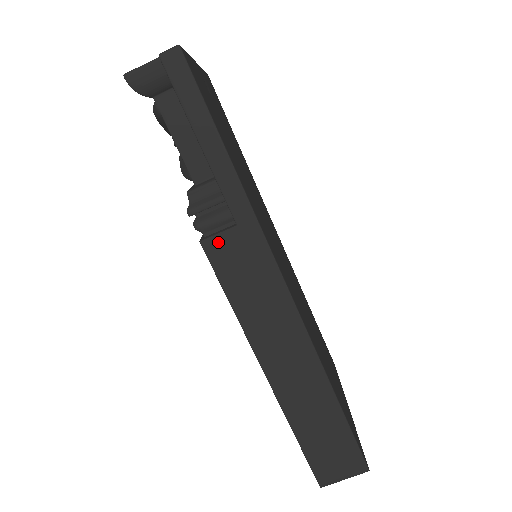
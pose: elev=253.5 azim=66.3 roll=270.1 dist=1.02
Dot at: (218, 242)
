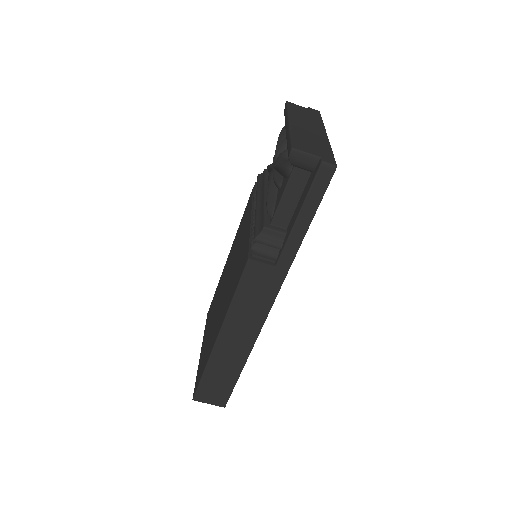
Dot at: (258, 266)
